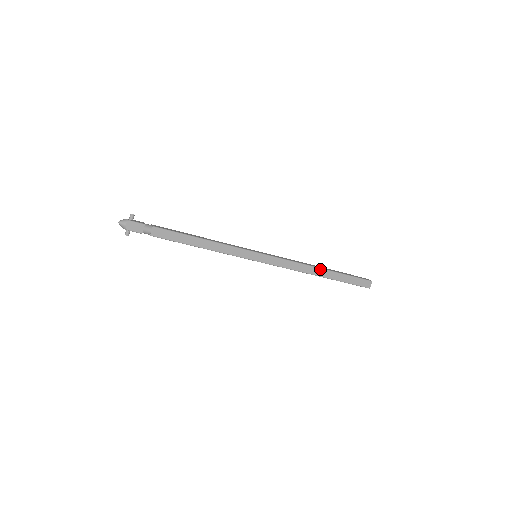
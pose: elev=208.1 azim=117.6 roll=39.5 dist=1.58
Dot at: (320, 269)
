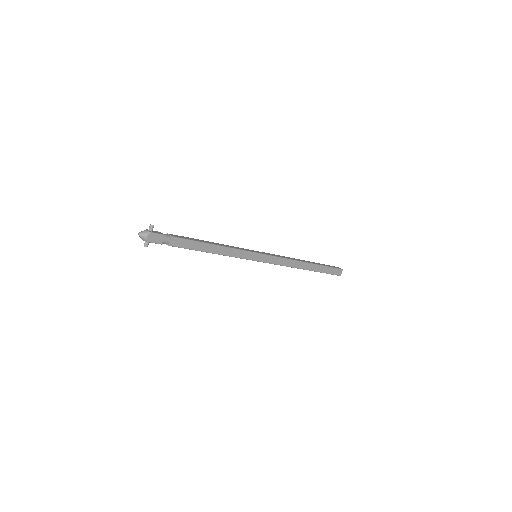
Dot at: (306, 263)
